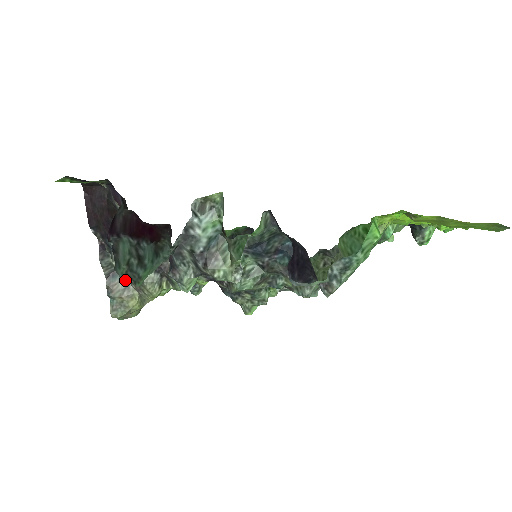
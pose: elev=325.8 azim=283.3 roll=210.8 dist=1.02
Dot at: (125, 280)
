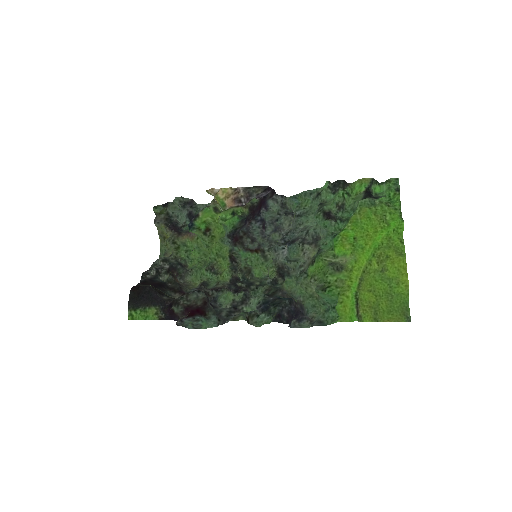
Dot at: occluded
